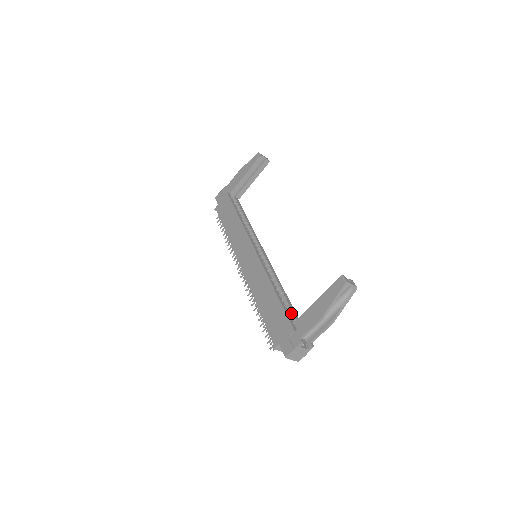
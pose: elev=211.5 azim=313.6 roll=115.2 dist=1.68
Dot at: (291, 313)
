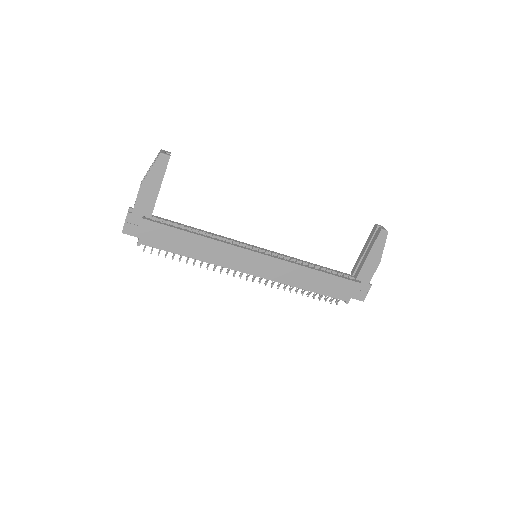
Dot at: (336, 273)
